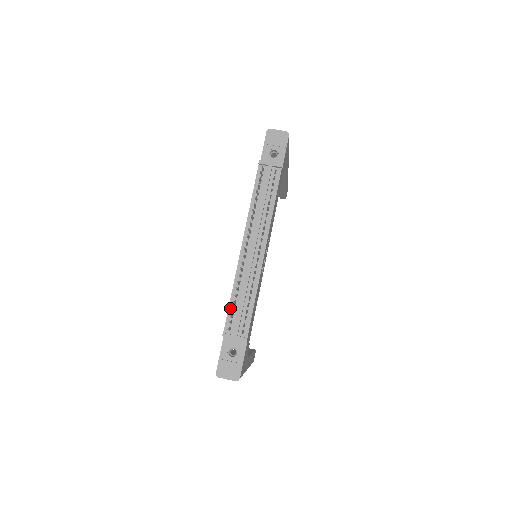
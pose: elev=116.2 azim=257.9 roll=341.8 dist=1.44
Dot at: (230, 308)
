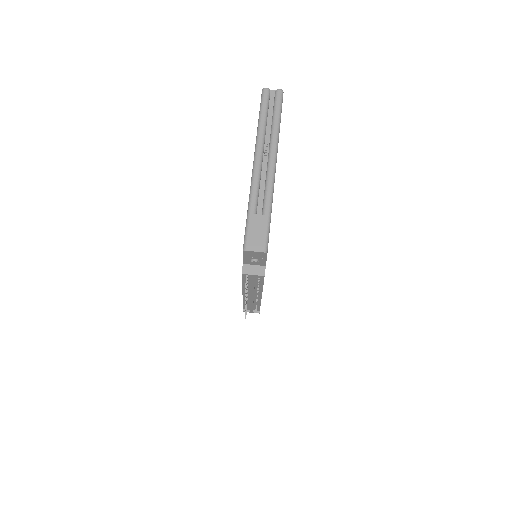
Dot at: (244, 305)
